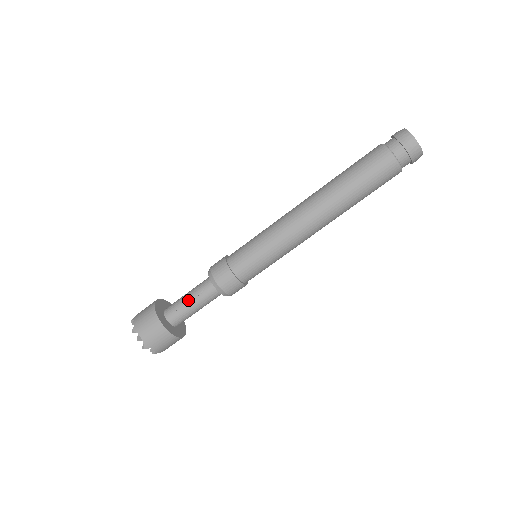
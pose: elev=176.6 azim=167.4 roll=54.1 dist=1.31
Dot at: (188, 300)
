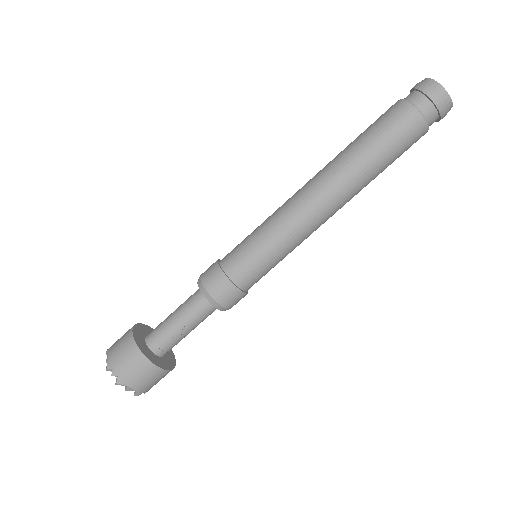
Dot at: (181, 328)
